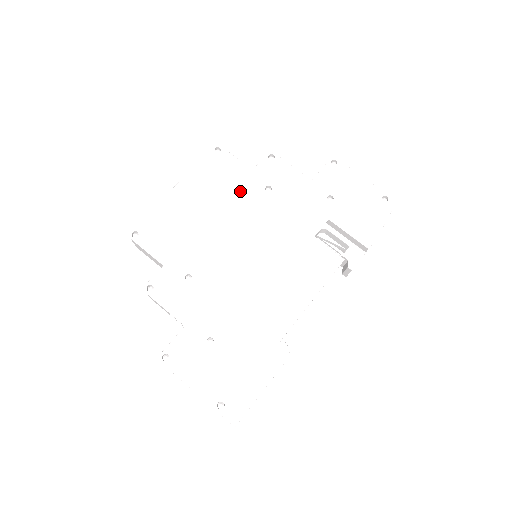
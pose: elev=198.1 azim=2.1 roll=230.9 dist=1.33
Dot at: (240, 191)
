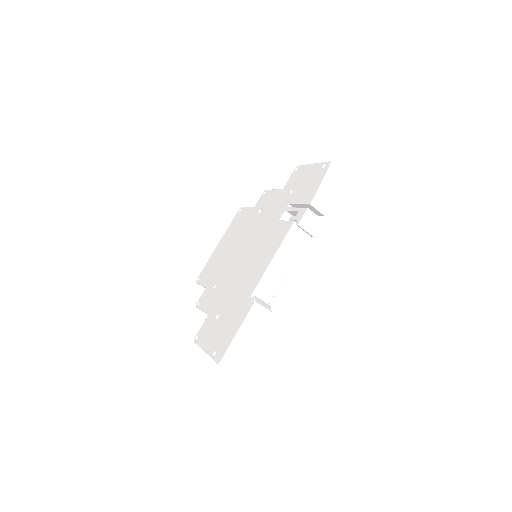
Dot at: (246, 223)
